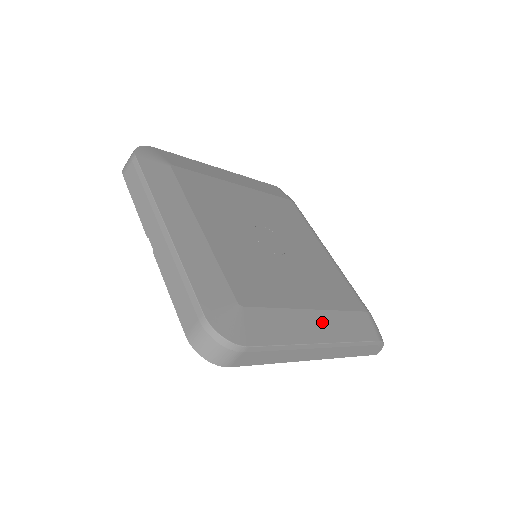
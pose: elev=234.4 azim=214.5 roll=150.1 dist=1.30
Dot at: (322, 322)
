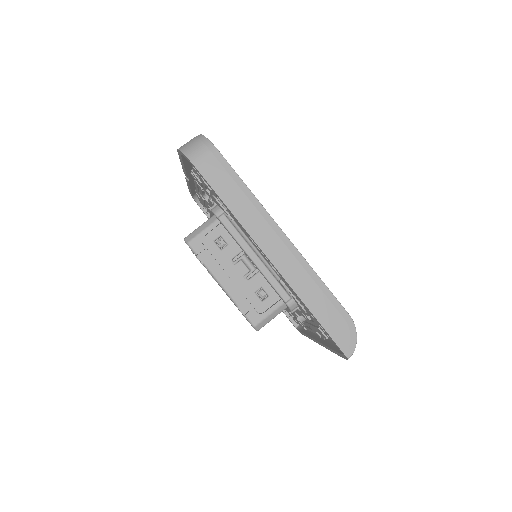
Dot at: occluded
